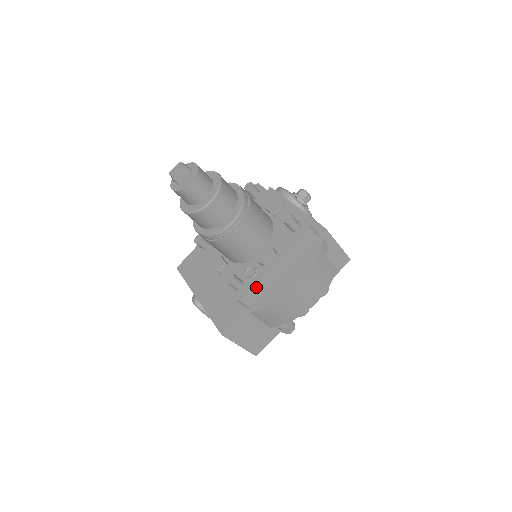
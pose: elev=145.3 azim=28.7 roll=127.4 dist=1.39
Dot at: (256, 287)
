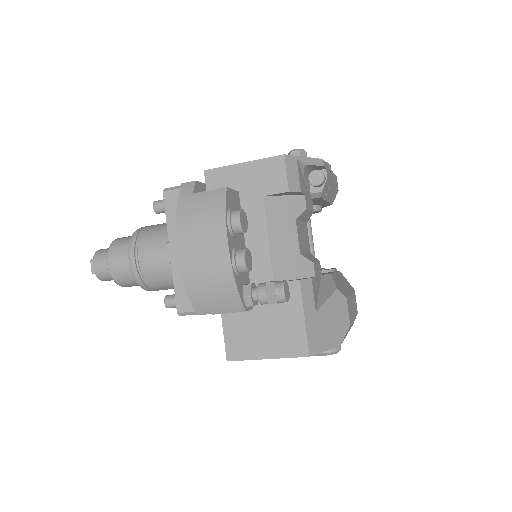
Dot at: (179, 287)
